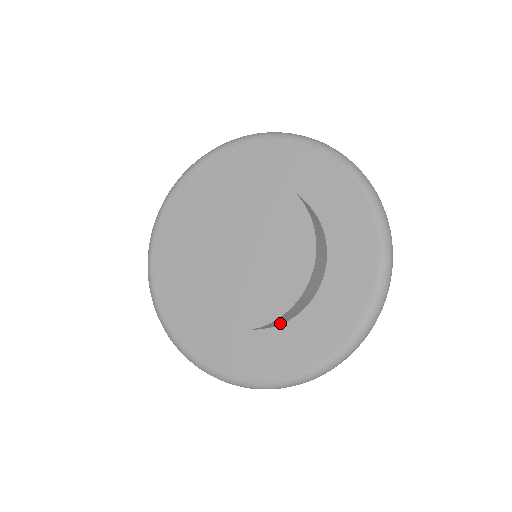
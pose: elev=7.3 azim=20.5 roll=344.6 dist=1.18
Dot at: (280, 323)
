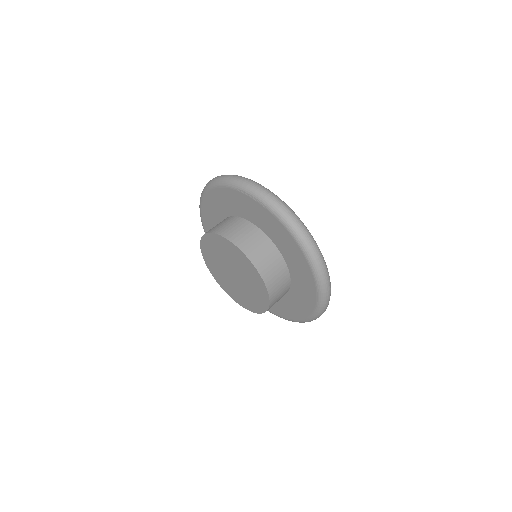
Dot at: occluded
